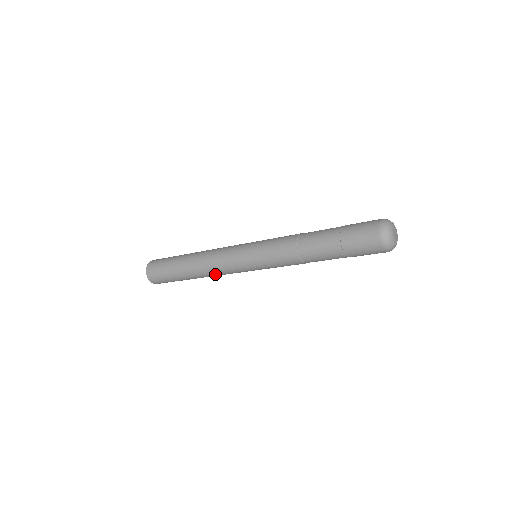
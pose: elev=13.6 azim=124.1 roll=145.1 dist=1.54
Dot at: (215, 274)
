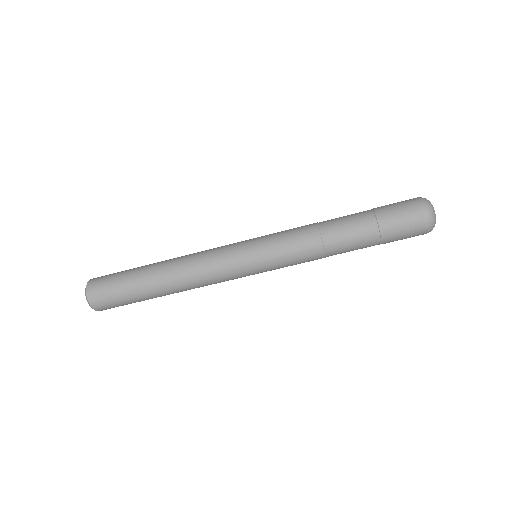
Dot at: (194, 274)
